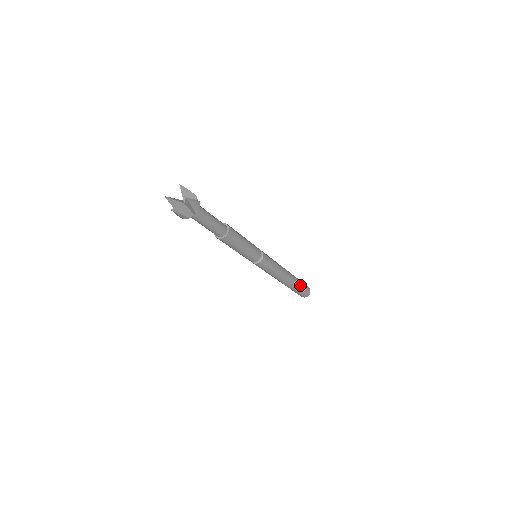
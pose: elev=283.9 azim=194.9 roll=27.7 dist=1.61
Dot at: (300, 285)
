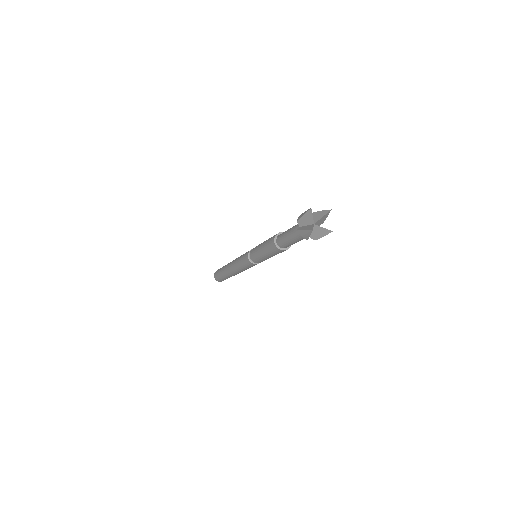
Dot at: occluded
